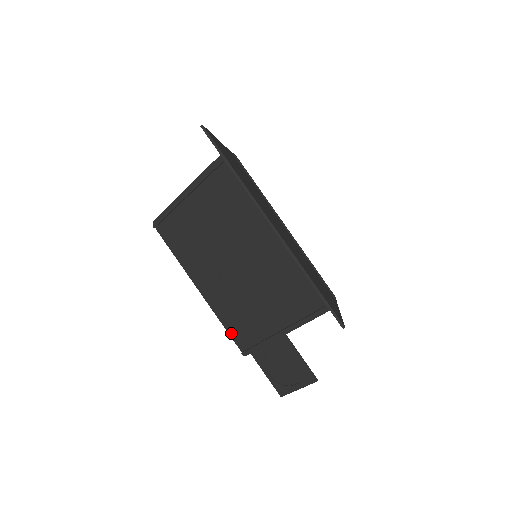
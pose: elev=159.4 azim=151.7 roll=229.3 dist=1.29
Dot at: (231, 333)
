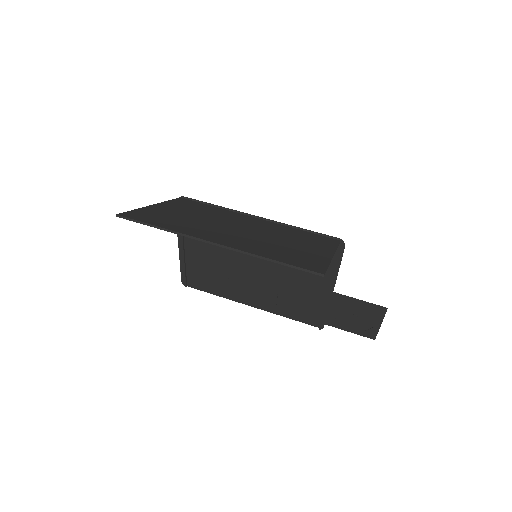
Dot at: (299, 320)
